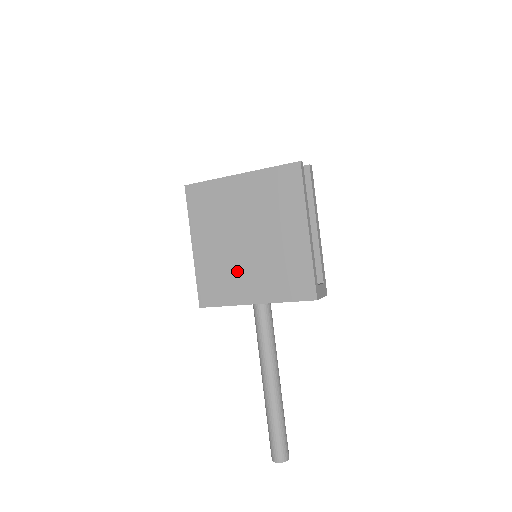
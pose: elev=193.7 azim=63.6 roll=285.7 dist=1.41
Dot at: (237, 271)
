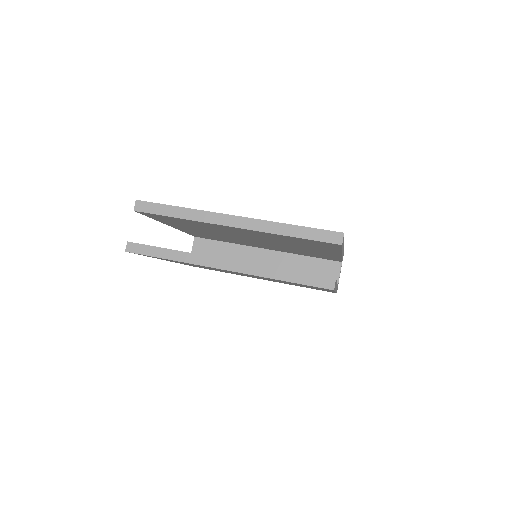
Dot at: occluded
